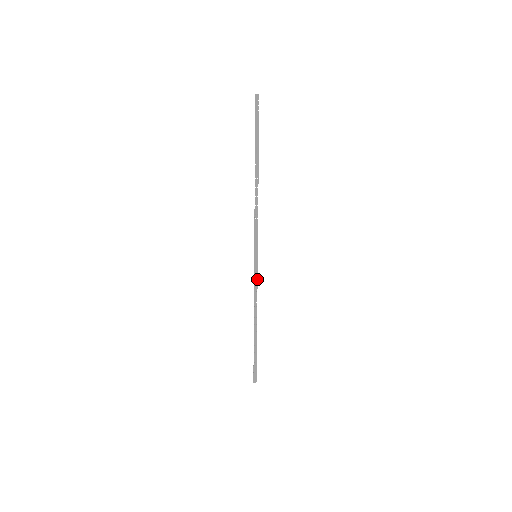
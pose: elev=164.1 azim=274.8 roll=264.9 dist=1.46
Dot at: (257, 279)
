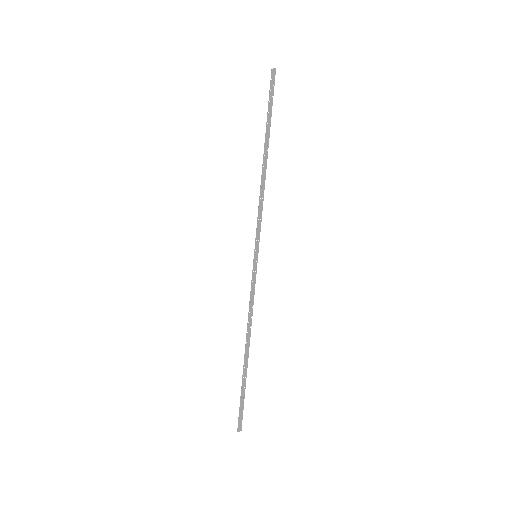
Dot at: occluded
